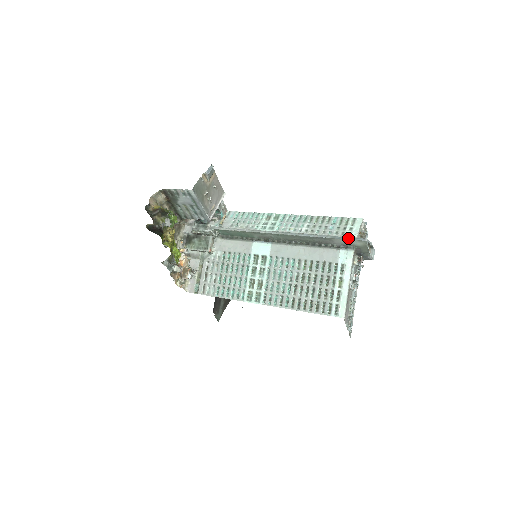
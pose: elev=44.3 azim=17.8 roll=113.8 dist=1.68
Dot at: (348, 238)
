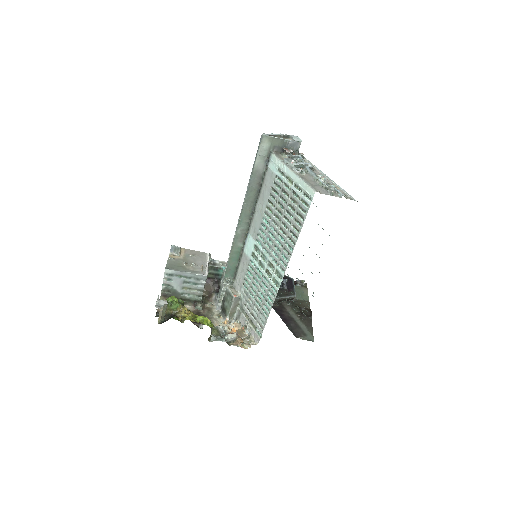
Dot at: (257, 153)
